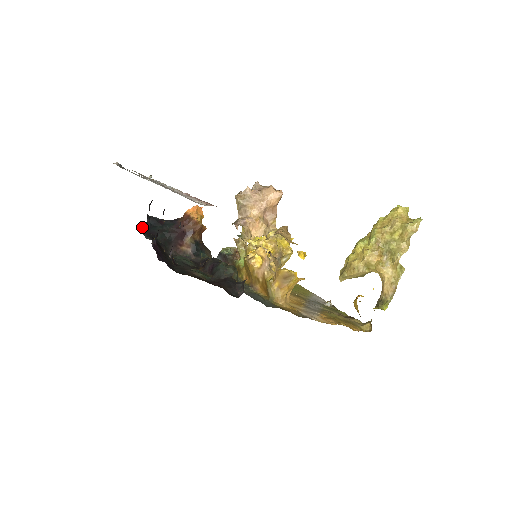
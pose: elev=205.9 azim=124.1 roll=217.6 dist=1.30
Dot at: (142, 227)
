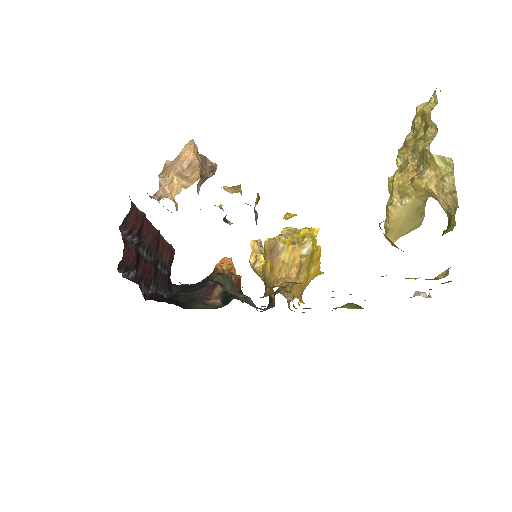
Dot at: (165, 295)
